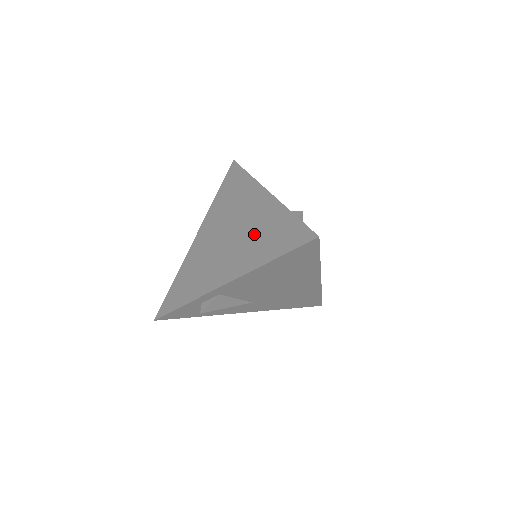
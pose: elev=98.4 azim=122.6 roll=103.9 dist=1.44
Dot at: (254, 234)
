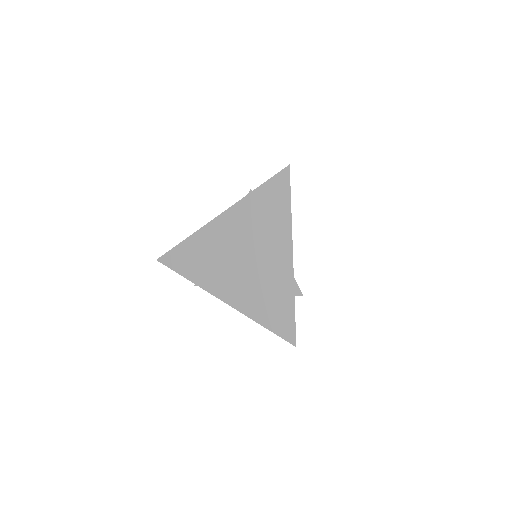
Dot at: (261, 285)
